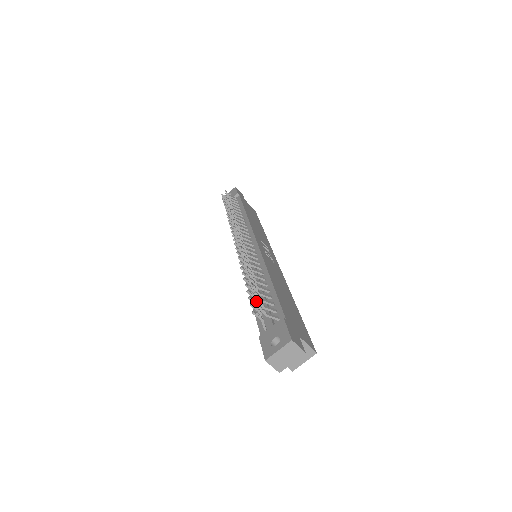
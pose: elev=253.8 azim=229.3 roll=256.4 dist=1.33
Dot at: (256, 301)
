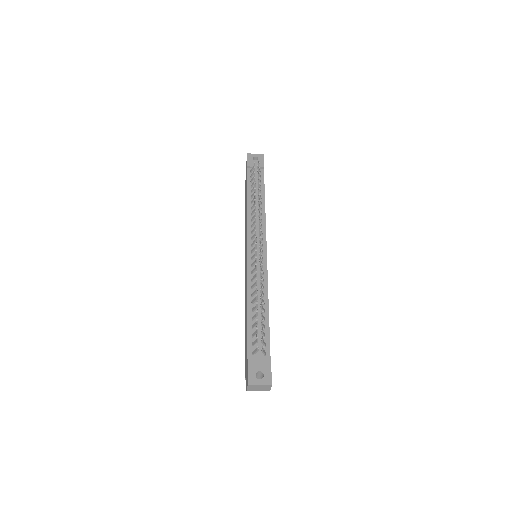
Dot at: occluded
